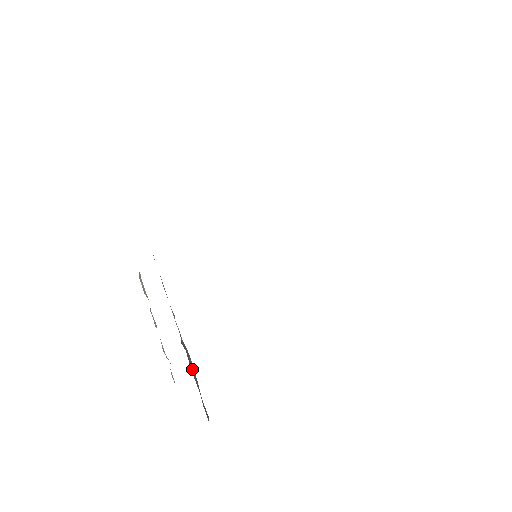
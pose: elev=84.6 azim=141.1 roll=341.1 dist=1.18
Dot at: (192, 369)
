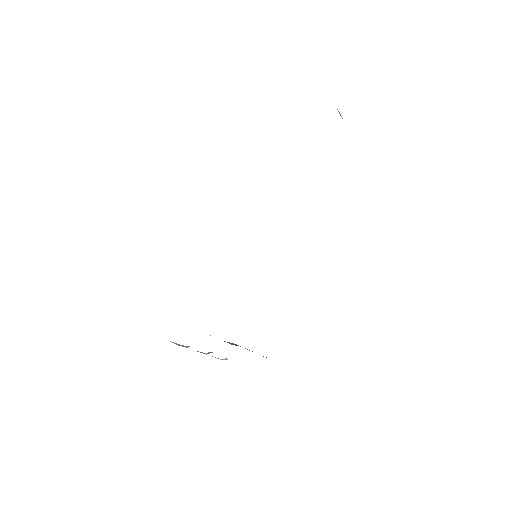
Dot at: occluded
